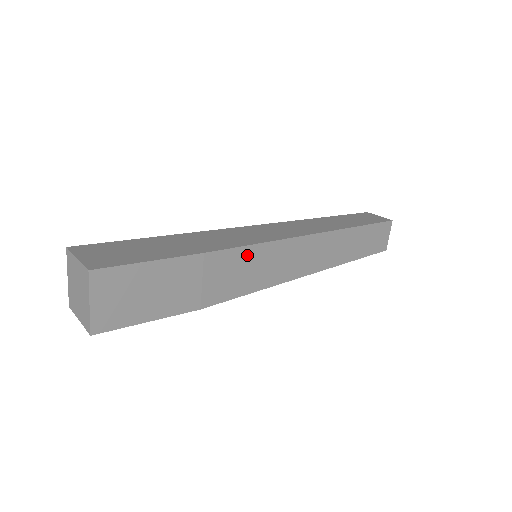
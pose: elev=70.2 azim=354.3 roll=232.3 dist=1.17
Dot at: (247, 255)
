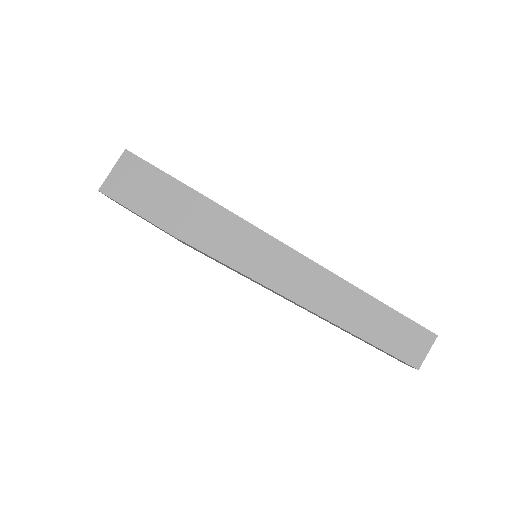
Dot at: (235, 225)
